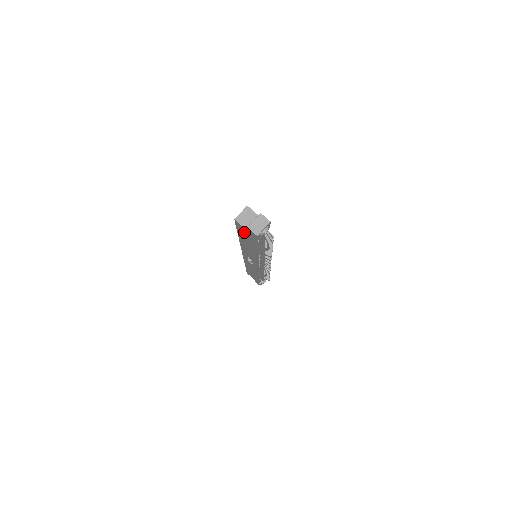
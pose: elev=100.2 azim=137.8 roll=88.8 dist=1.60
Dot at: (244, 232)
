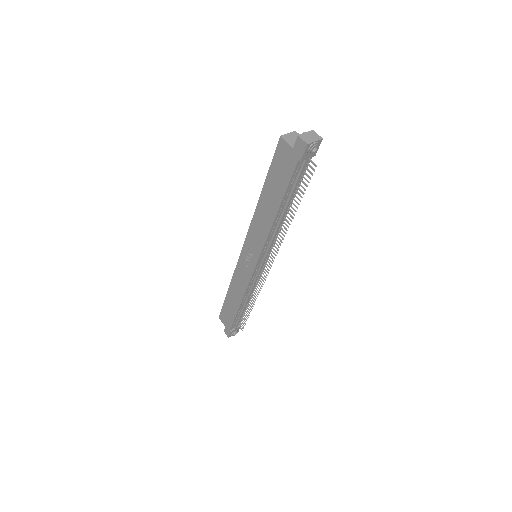
Dot at: (282, 161)
